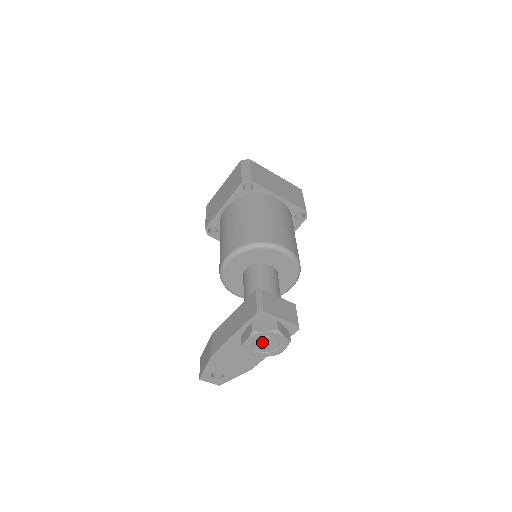
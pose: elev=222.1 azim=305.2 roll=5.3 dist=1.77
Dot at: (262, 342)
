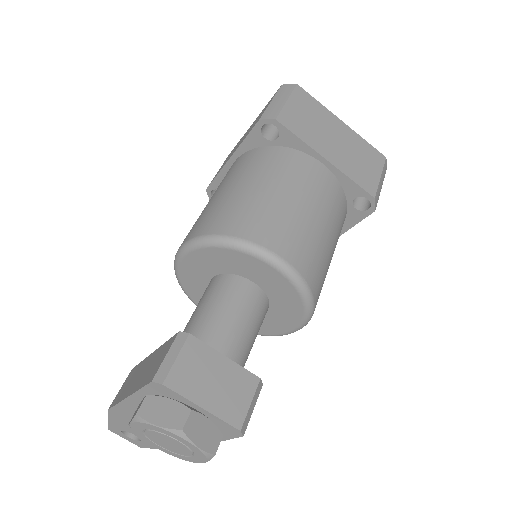
Dot at: (159, 437)
